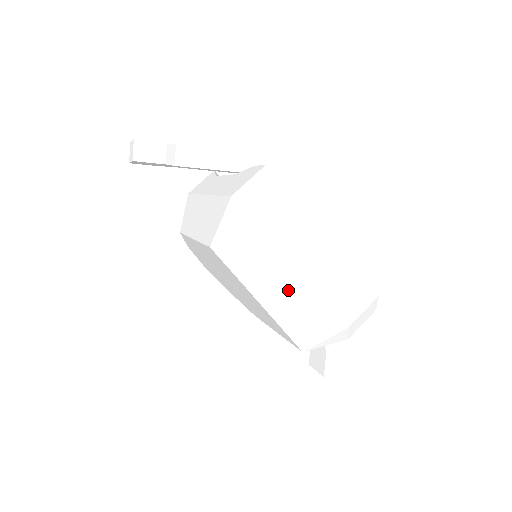
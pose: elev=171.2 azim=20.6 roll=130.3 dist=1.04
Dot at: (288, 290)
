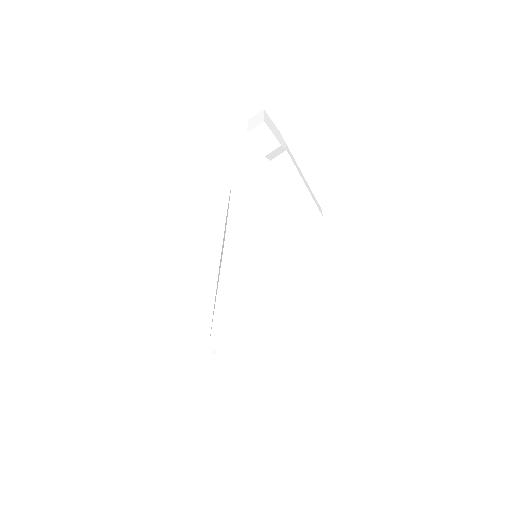
Dot at: (237, 318)
